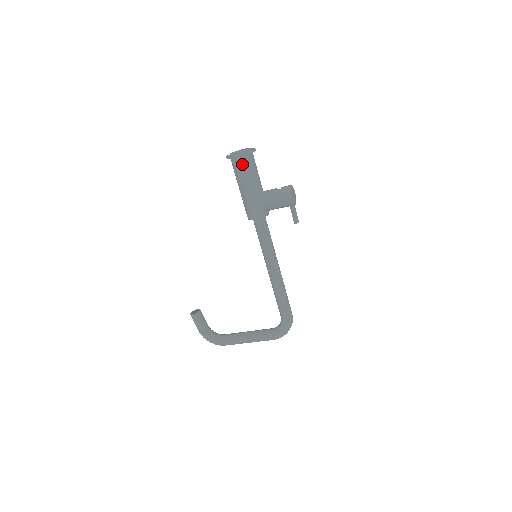
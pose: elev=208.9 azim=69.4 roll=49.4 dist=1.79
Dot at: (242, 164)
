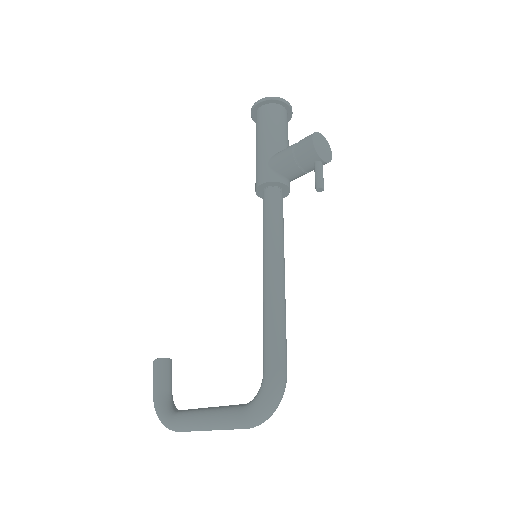
Dot at: (263, 114)
